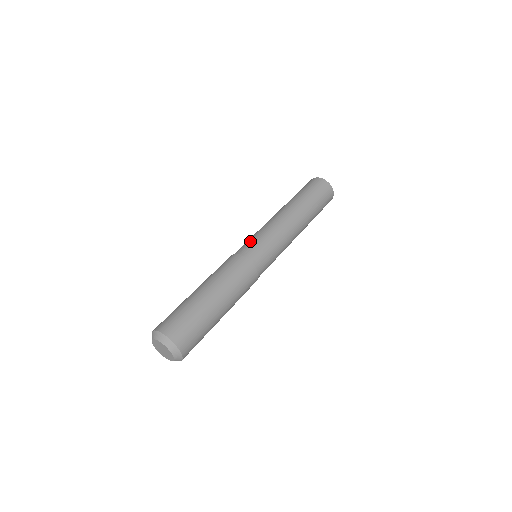
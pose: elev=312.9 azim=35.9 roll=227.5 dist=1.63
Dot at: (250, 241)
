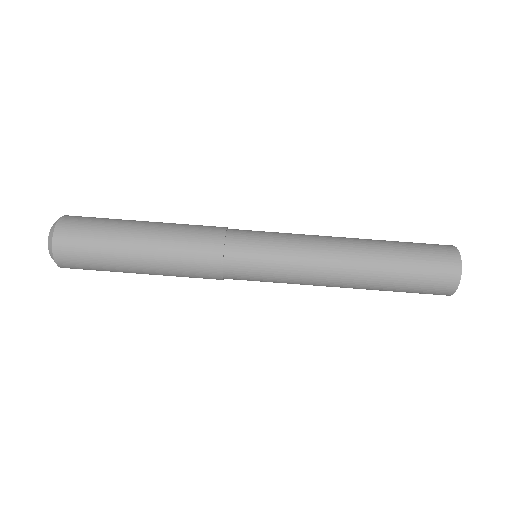
Dot at: (258, 266)
